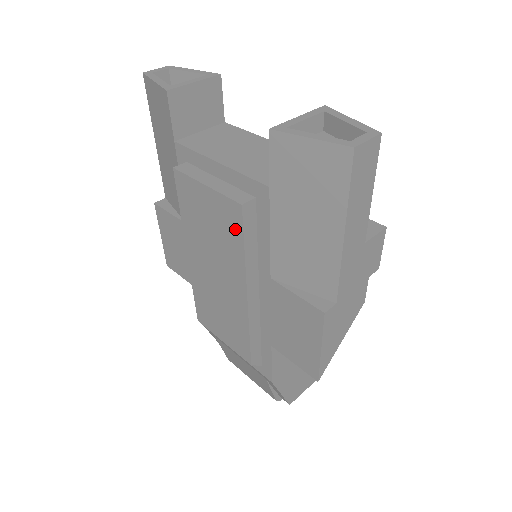
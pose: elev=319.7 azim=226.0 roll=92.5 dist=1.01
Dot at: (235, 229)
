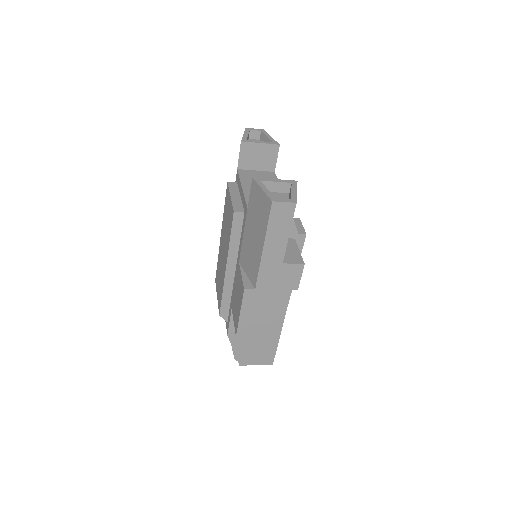
Dot at: (231, 225)
